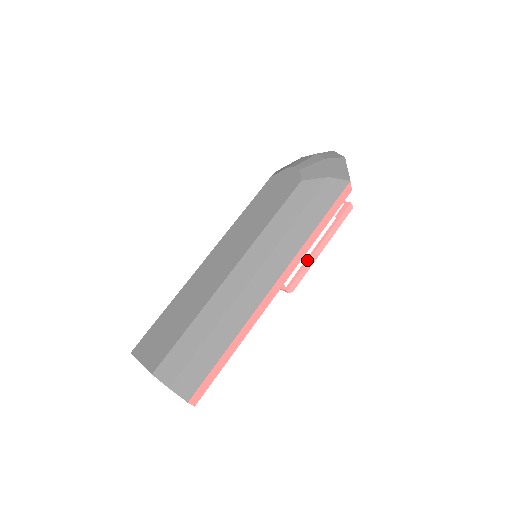
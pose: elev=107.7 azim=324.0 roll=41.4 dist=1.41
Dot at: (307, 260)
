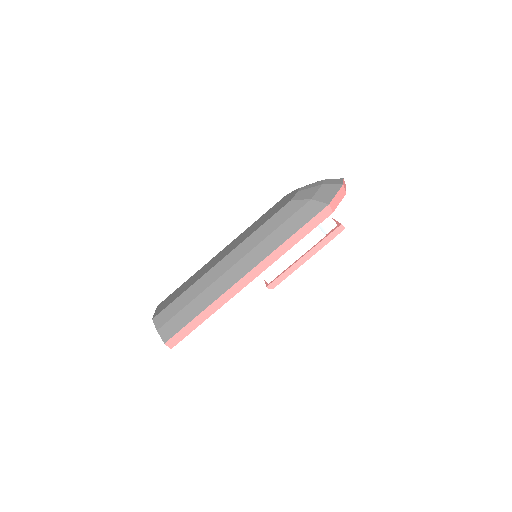
Dot at: (290, 266)
